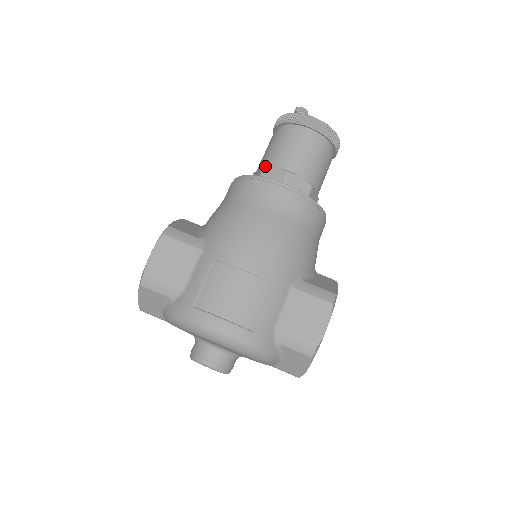
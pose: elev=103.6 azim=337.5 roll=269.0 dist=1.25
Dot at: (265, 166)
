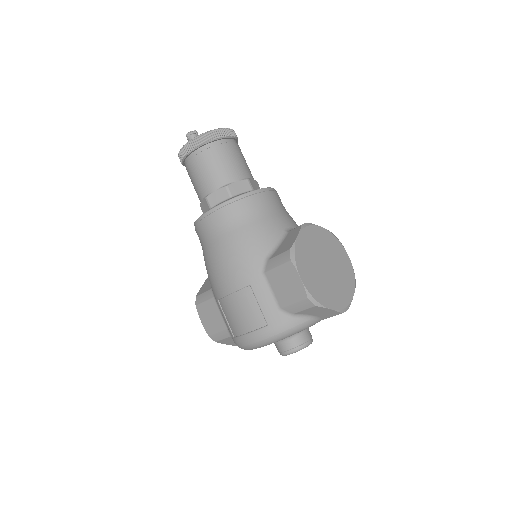
Dot at: (200, 204)
